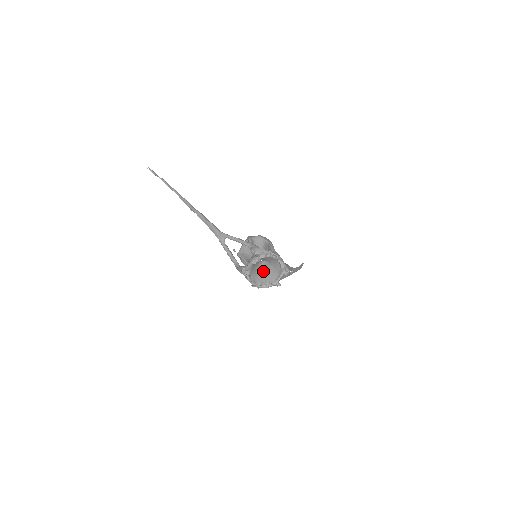
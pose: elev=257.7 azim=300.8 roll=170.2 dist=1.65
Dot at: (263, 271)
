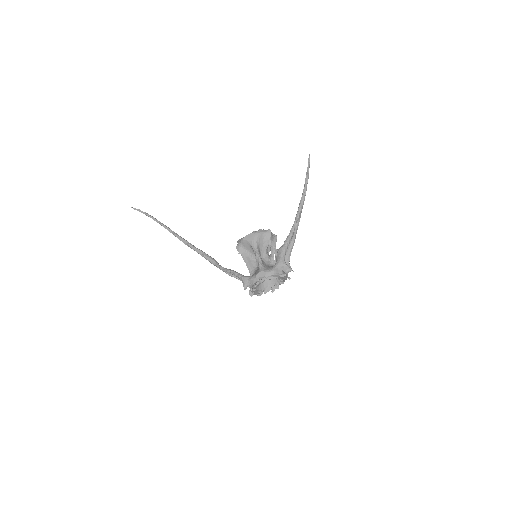
Dot at: occluded
